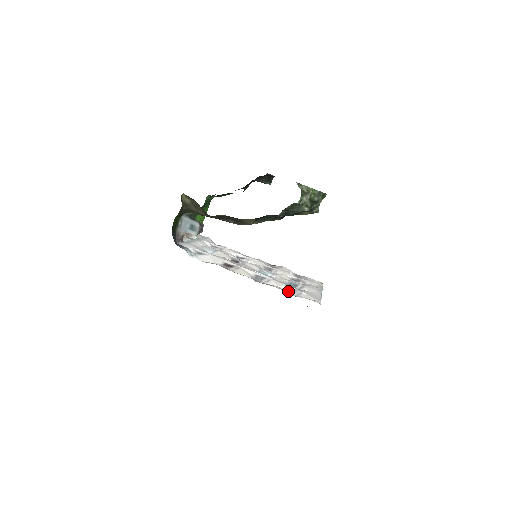
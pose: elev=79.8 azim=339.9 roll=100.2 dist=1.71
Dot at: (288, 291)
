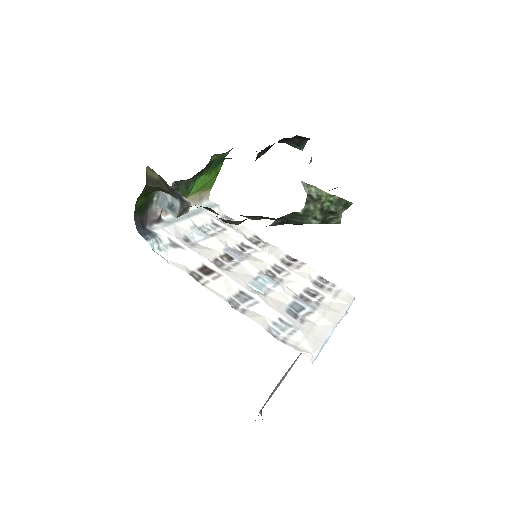
Dot at: (276, 327)
